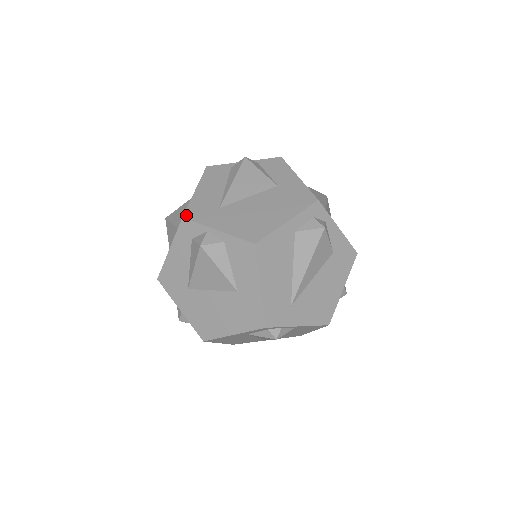
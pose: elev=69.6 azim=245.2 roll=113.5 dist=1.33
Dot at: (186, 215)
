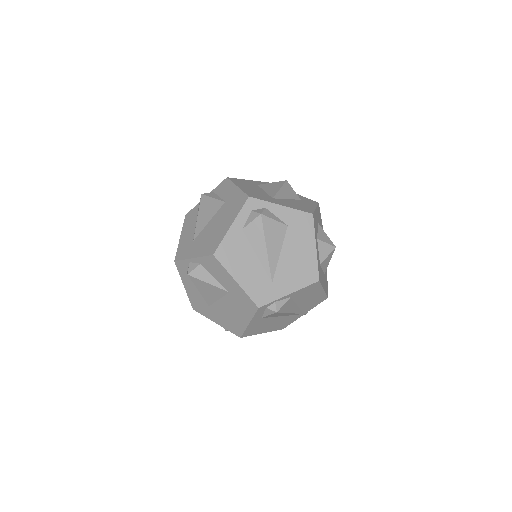
Dot at: (176, 258)
